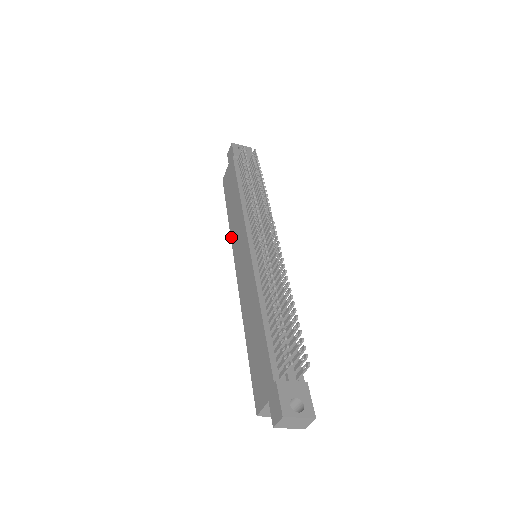
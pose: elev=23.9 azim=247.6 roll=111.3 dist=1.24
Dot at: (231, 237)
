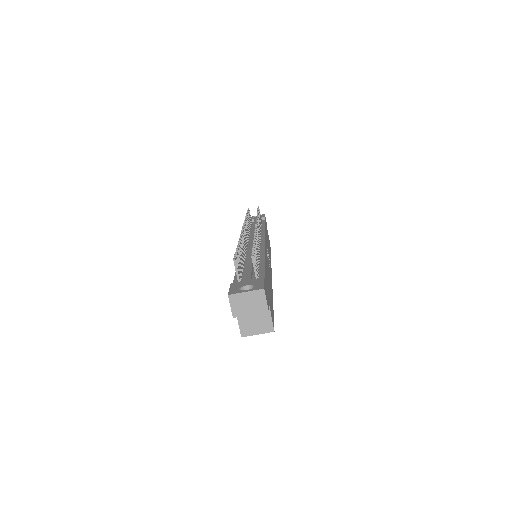
Dot at: occluded
